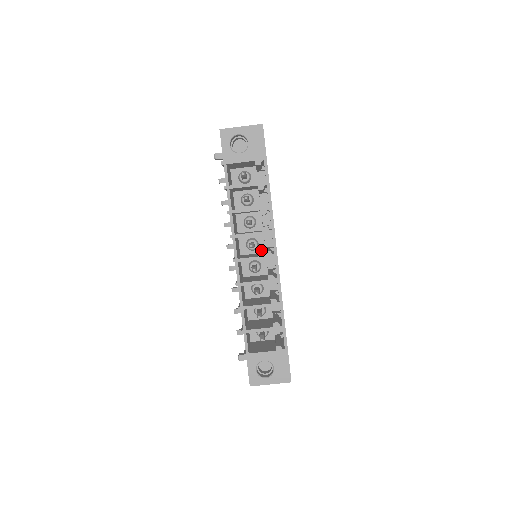
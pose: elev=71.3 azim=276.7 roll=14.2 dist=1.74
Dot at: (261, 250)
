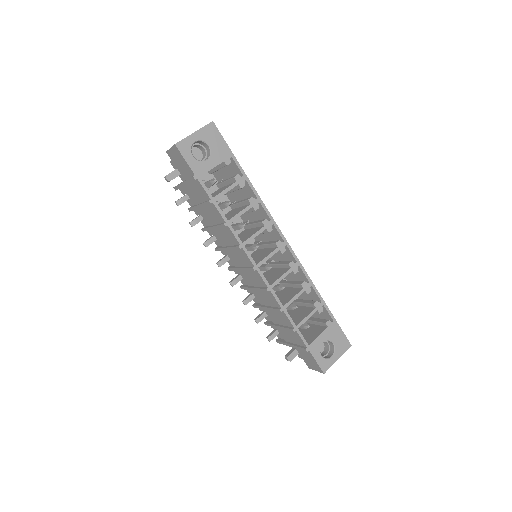
Dot at: occluded
